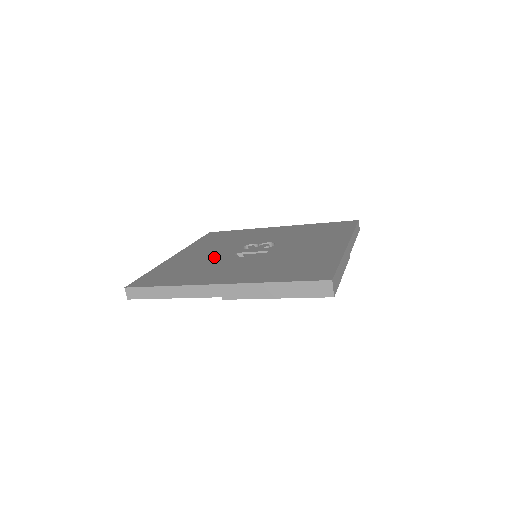
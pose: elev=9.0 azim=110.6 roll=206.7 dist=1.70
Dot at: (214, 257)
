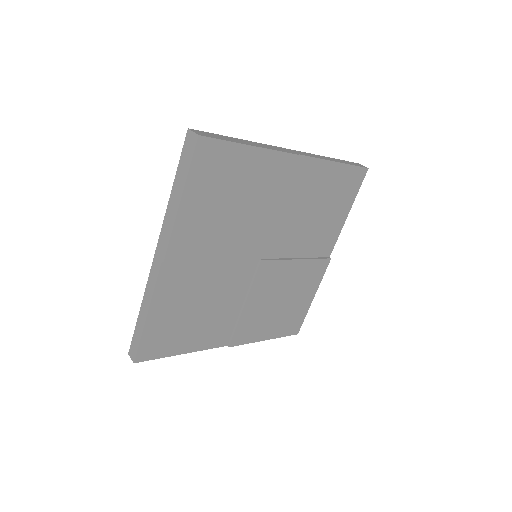
Dot at: occluded
